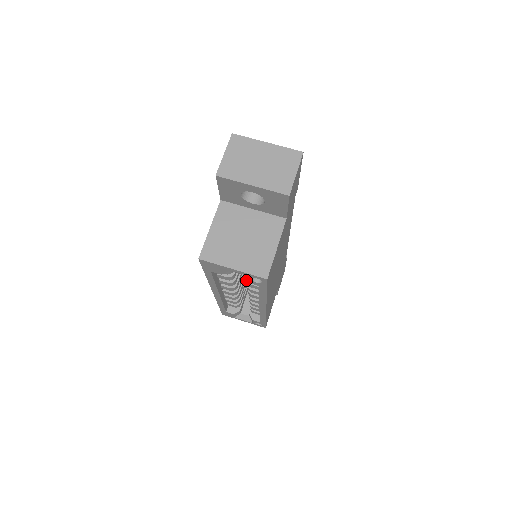
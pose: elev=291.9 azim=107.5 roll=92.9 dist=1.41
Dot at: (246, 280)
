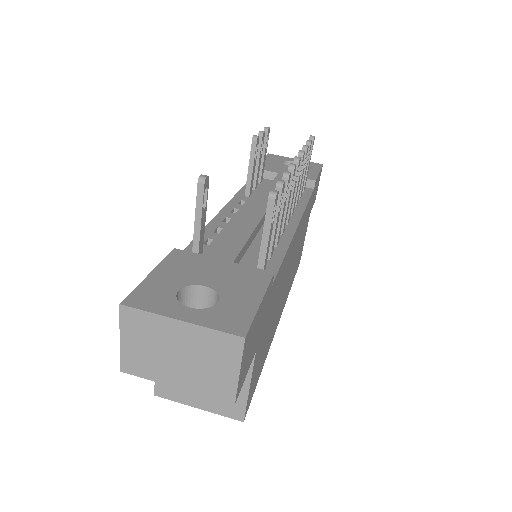
Dot at: occluded
